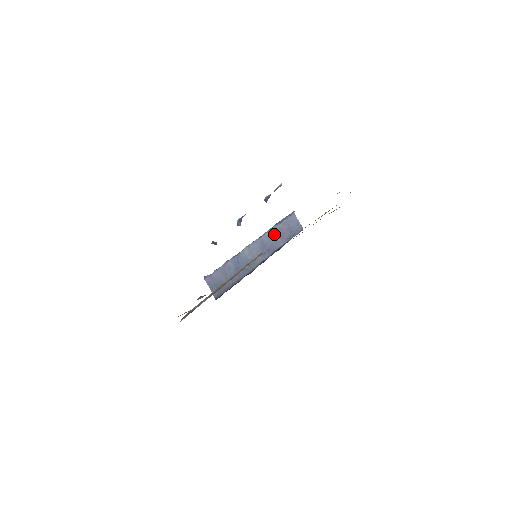
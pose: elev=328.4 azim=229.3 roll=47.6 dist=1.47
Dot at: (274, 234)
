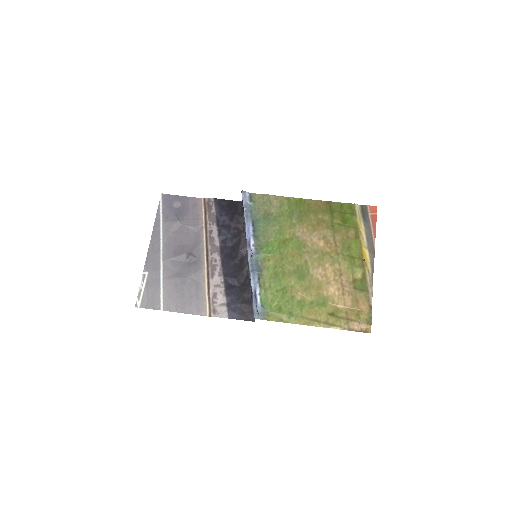
Dot at: (252, 291)
